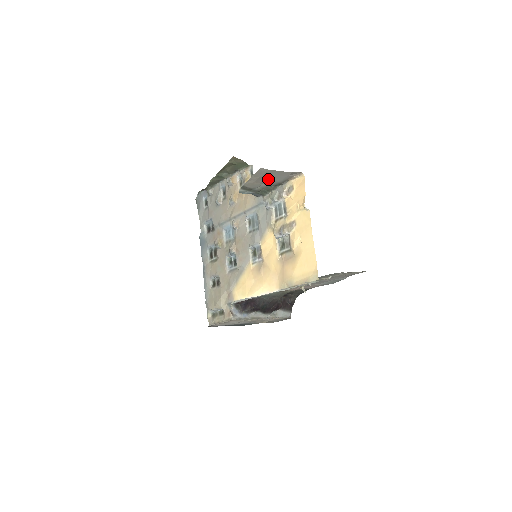
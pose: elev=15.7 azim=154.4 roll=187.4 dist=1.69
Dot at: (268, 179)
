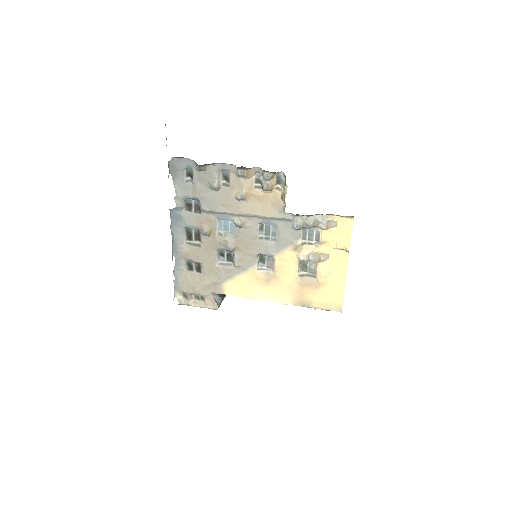
Dot at: occluded
